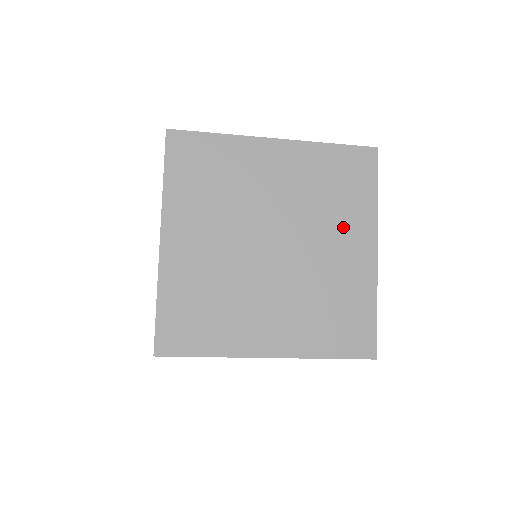
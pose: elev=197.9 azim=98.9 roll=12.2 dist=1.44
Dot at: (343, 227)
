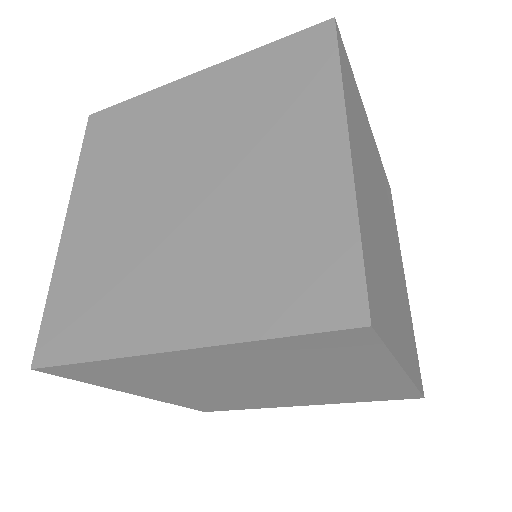
Dot at: (396, 244)
